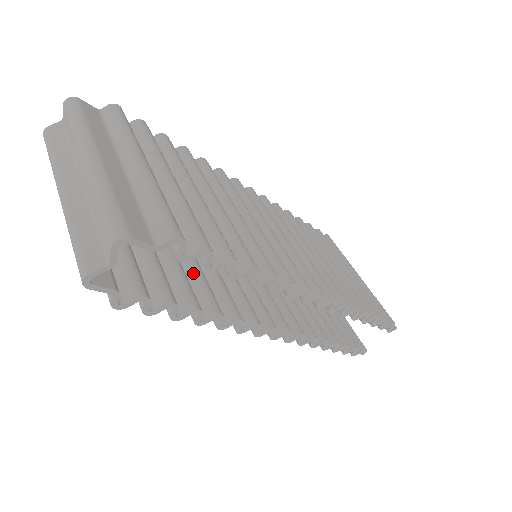
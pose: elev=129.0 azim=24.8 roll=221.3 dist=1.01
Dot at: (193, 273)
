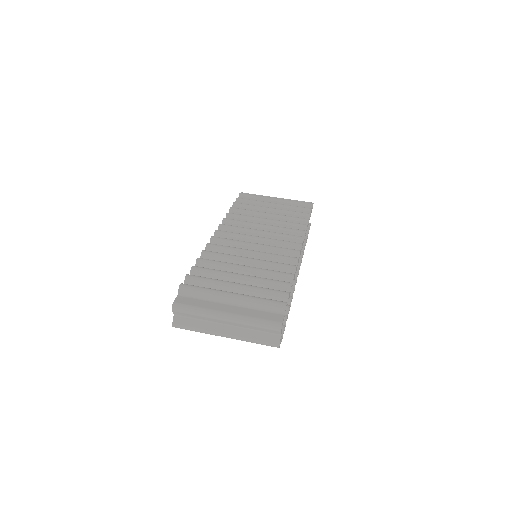
Dot at: occluded
